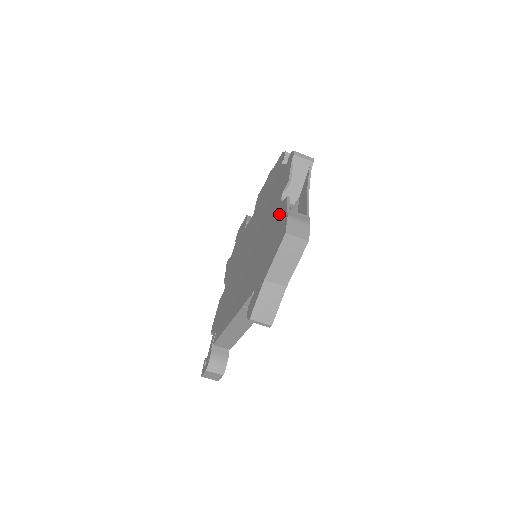
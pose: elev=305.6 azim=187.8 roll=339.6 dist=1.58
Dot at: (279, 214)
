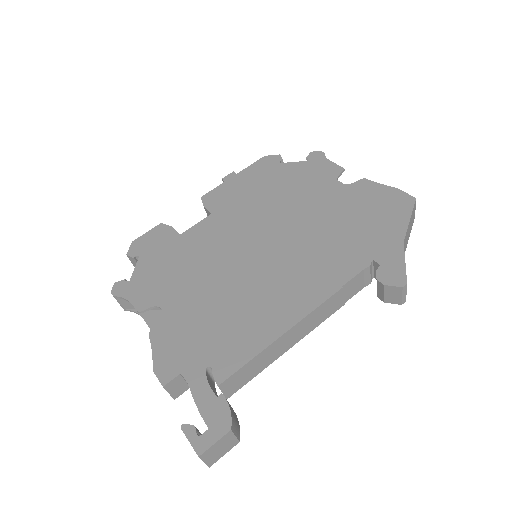
Dot at: (359, 192)
